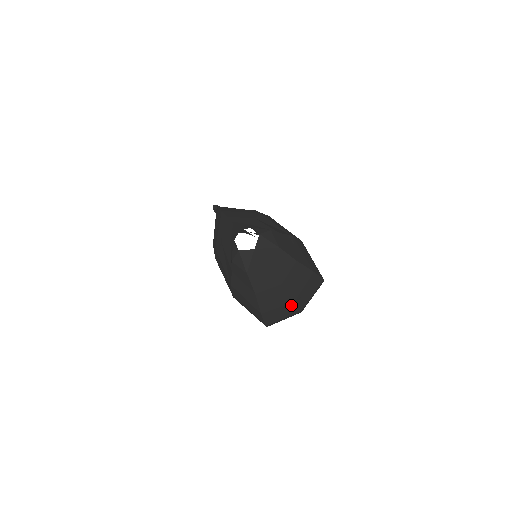
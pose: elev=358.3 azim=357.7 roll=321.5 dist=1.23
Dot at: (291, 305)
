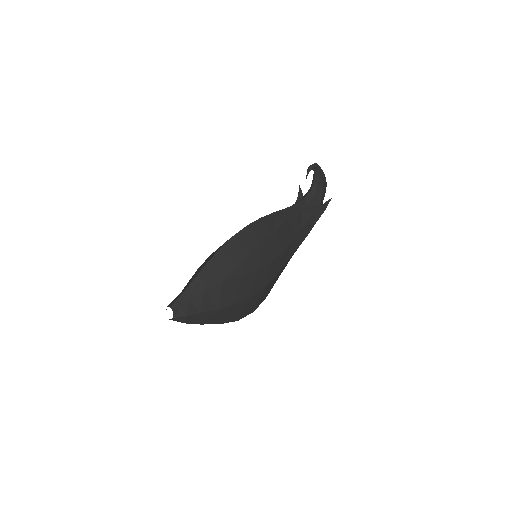
Dot at: occluded
